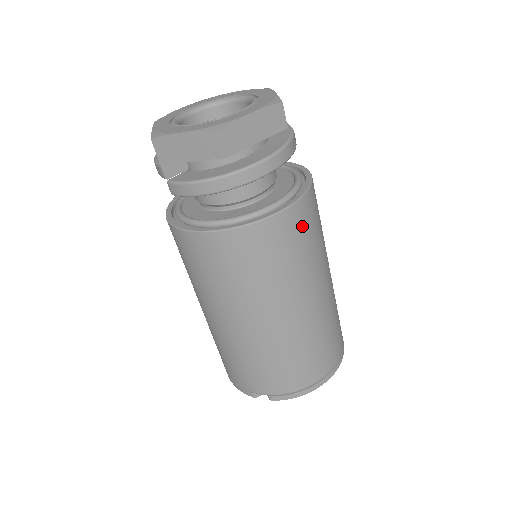
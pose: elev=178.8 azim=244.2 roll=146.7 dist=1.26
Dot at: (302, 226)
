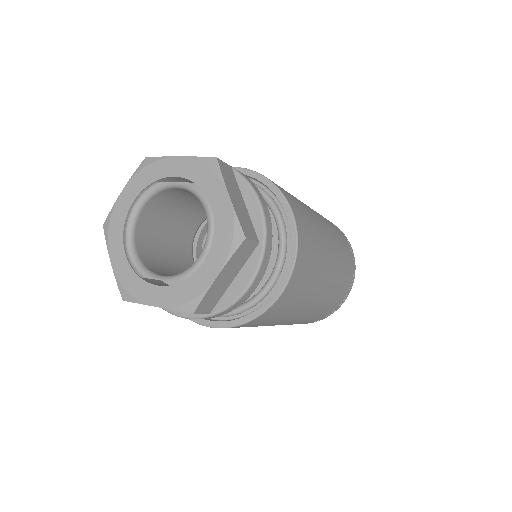
Dot at: (298, 284)
